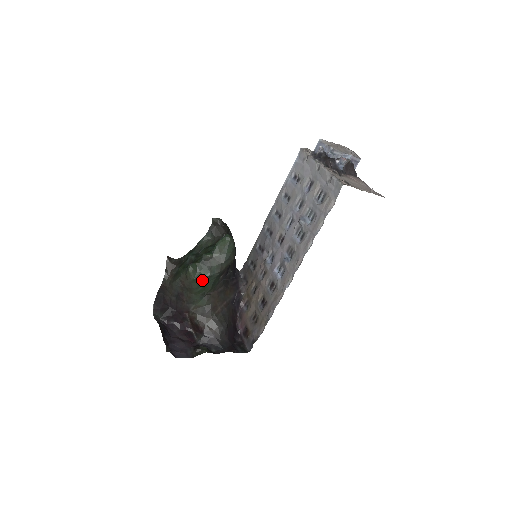
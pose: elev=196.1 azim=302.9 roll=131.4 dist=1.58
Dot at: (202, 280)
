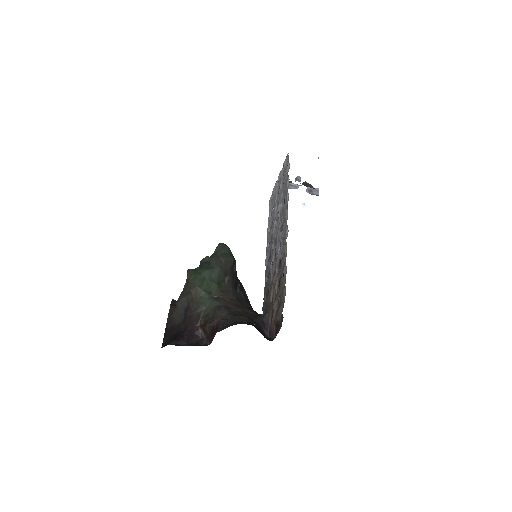
Dot at: (203, 276)
